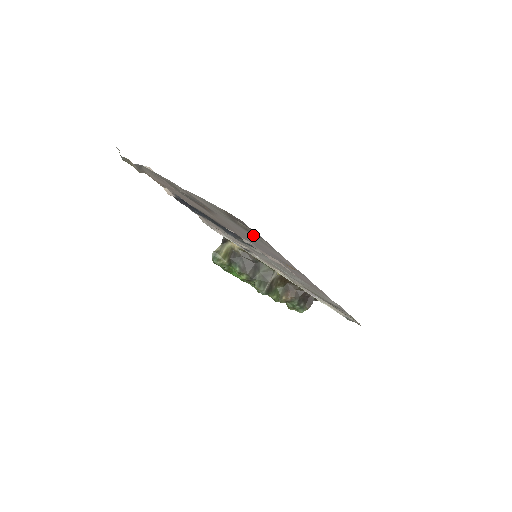
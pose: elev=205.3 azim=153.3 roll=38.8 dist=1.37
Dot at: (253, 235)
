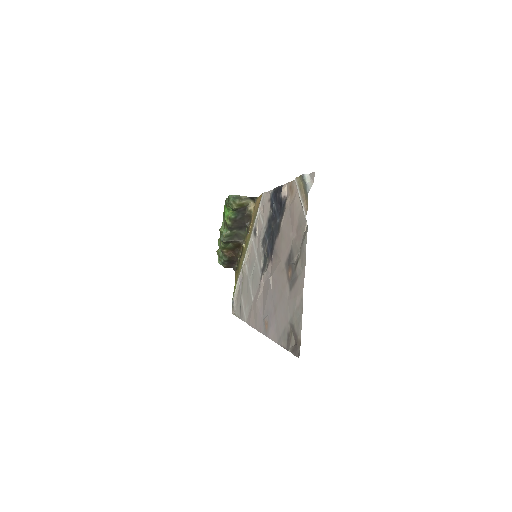
Dot at: (286, 334)
